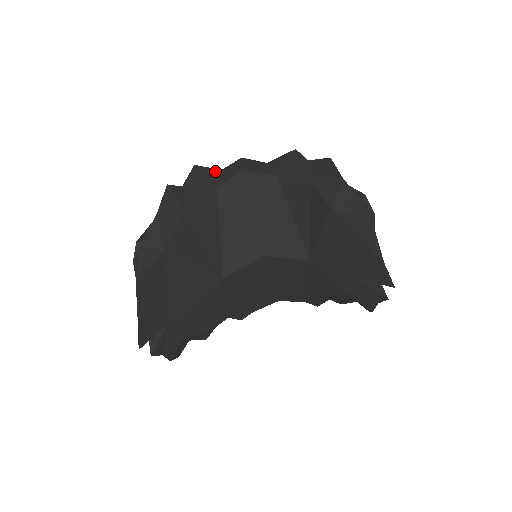
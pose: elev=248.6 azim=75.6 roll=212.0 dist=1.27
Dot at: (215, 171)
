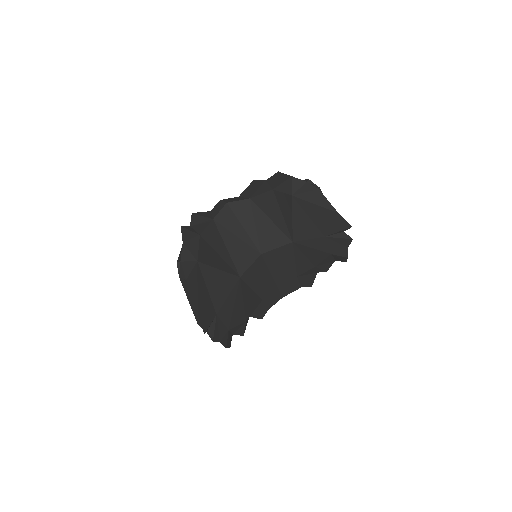
Dot at: (207, 213)
